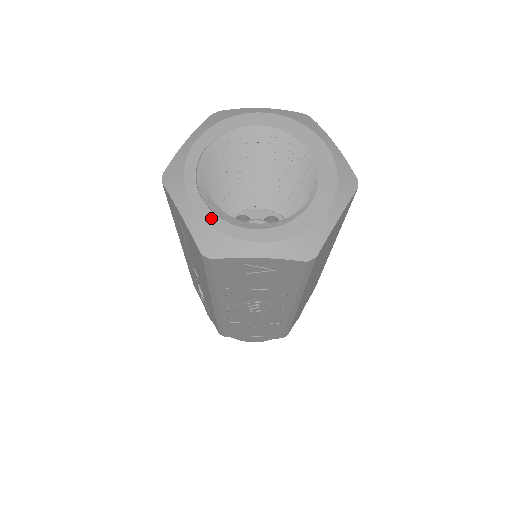
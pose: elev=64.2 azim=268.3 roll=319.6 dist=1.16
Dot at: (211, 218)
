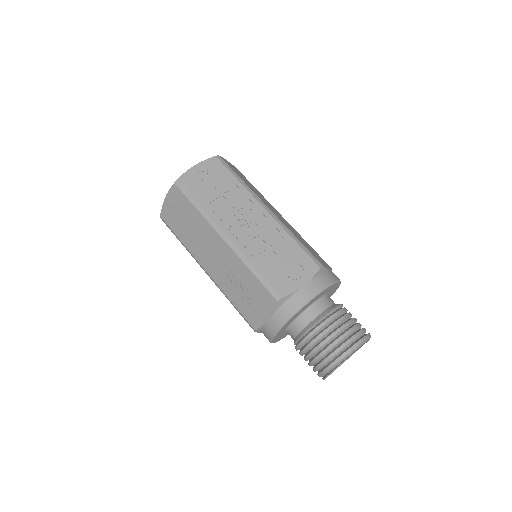
Dot at: occluded
